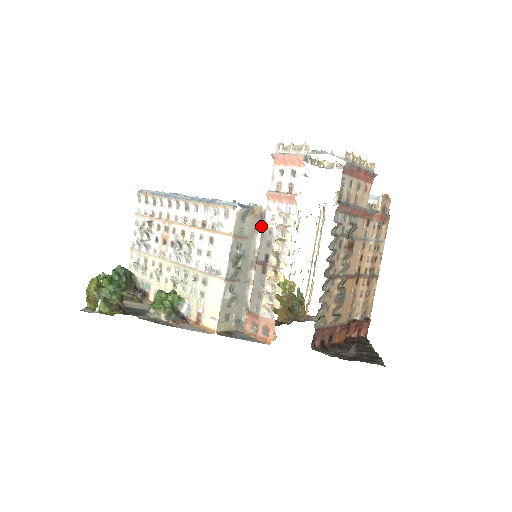
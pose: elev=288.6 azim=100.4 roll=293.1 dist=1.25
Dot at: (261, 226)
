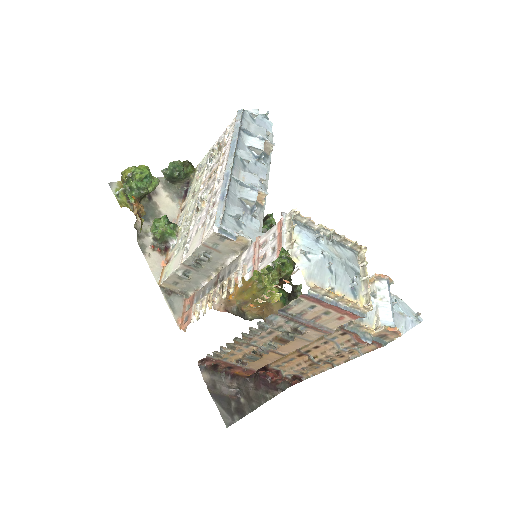
Dot at: (239, 253)
